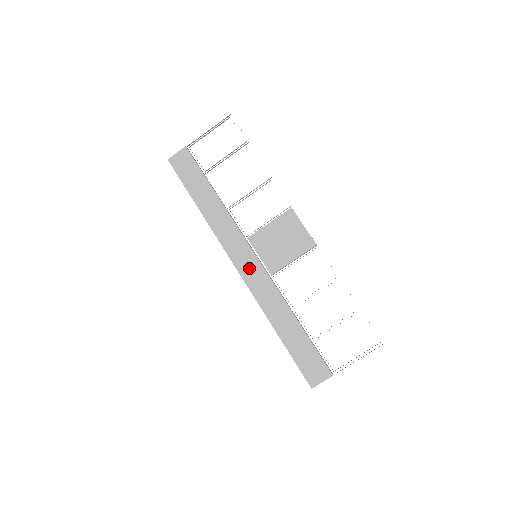
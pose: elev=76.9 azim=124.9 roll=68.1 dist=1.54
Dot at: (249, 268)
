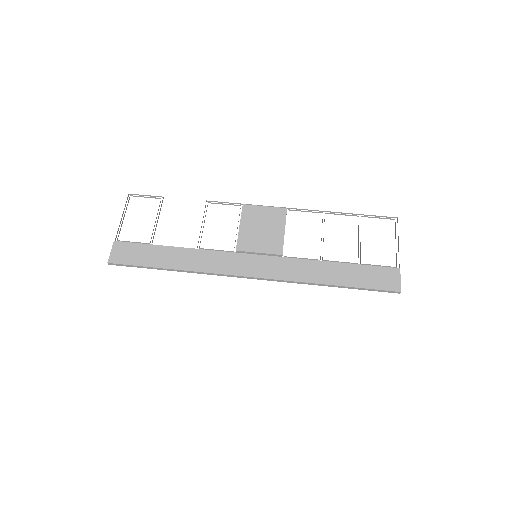
Dot at: (261, 267)
